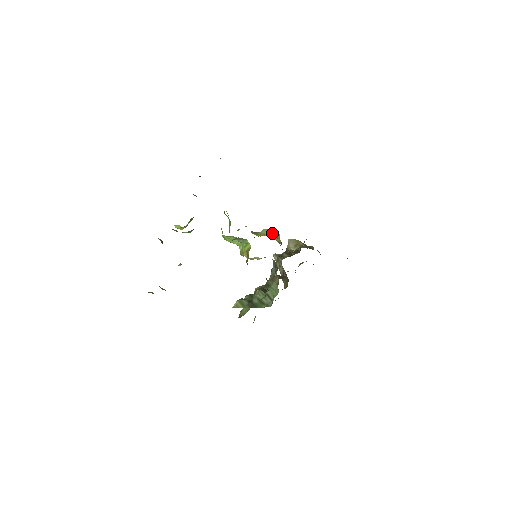
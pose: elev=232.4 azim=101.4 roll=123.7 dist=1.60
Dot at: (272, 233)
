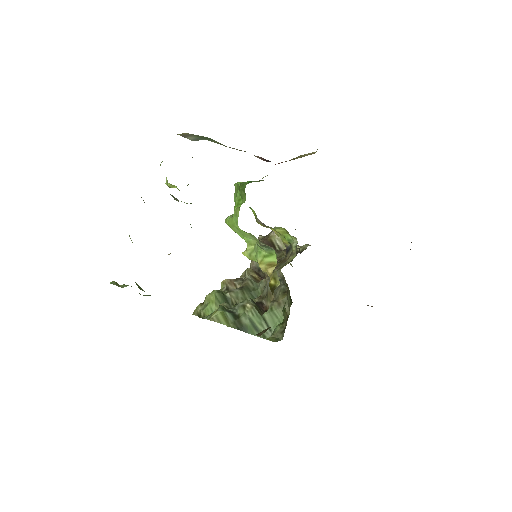
Dot at: (284, 232)
